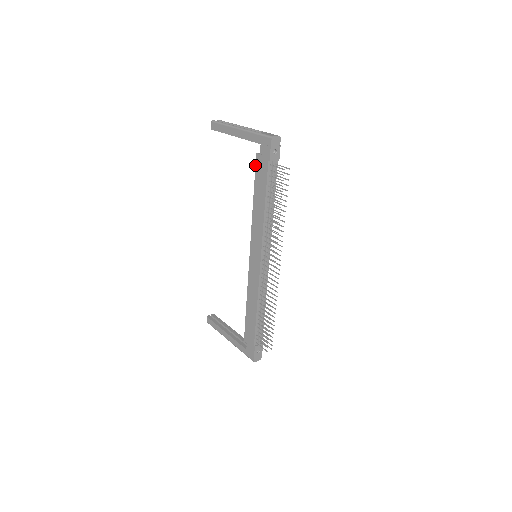
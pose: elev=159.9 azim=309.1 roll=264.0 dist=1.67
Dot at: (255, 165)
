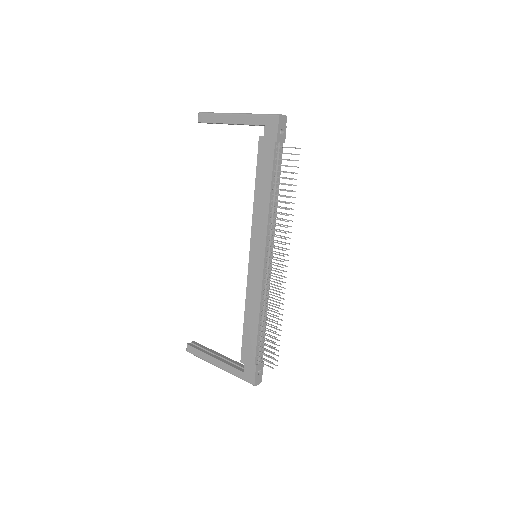
Dot at: occluded
